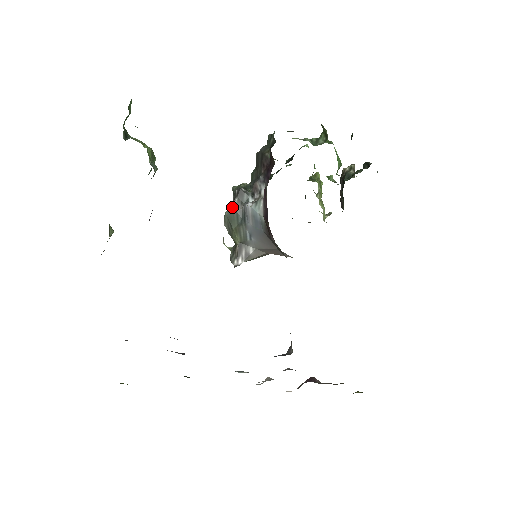
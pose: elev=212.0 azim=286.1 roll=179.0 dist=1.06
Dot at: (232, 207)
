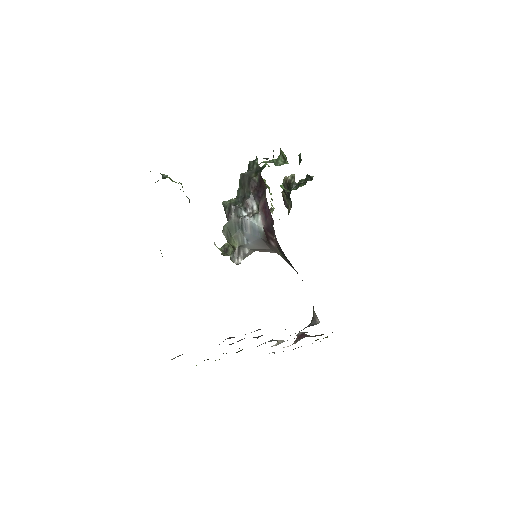
Dot at: (231, 220)
